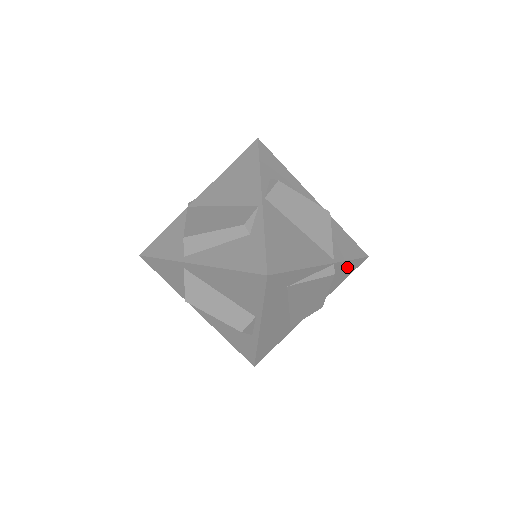
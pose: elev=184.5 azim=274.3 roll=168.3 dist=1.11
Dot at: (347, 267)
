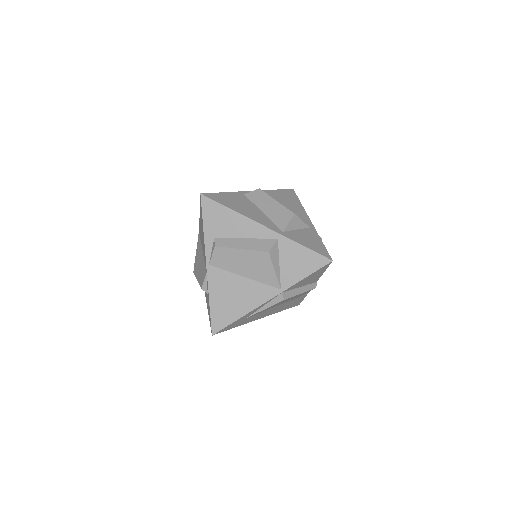
Dot at: (309, 277)
